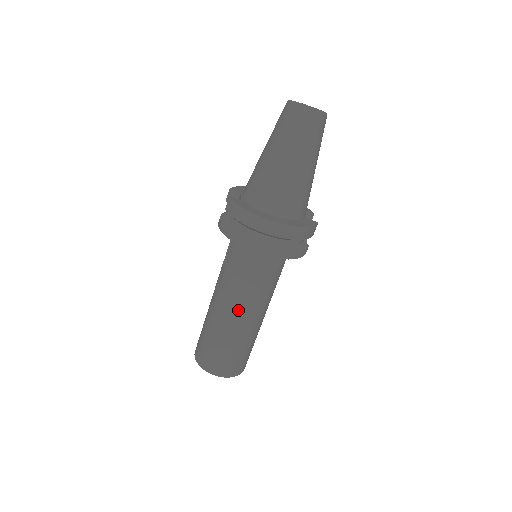
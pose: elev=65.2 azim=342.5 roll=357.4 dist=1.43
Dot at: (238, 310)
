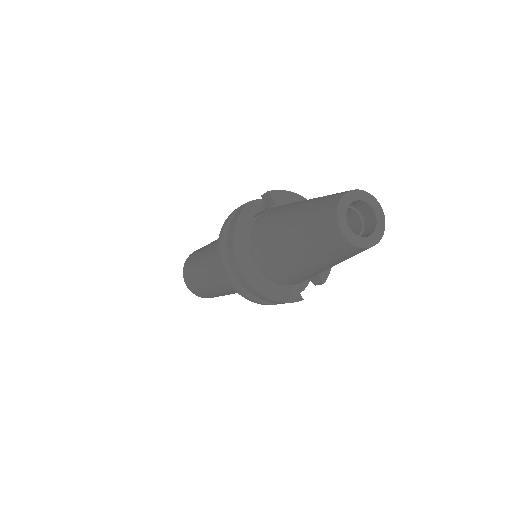
Dot at: (210, 275)
